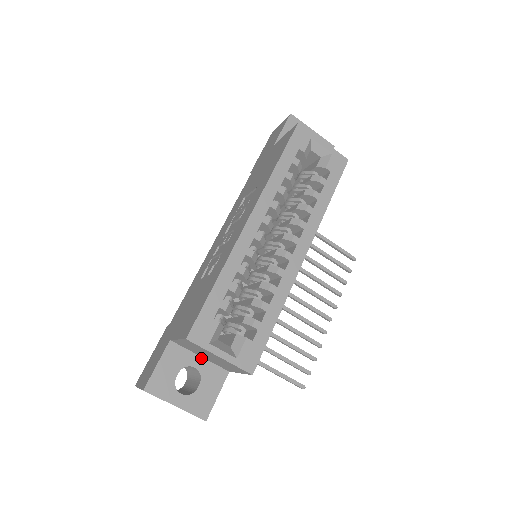
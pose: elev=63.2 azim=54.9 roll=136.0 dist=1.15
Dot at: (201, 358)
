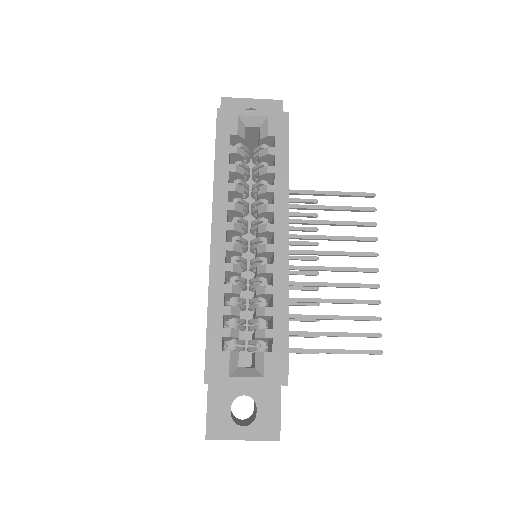
Dot at: occluded
